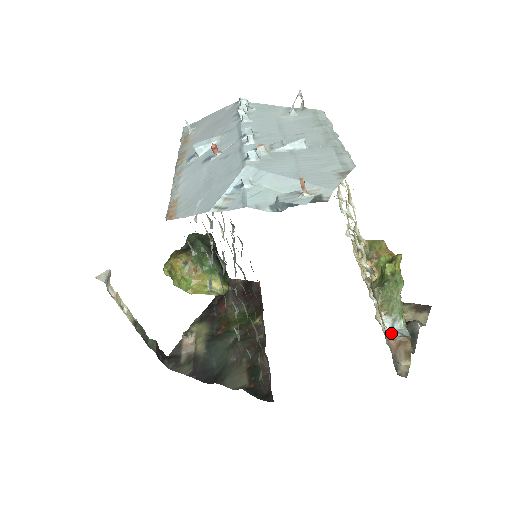
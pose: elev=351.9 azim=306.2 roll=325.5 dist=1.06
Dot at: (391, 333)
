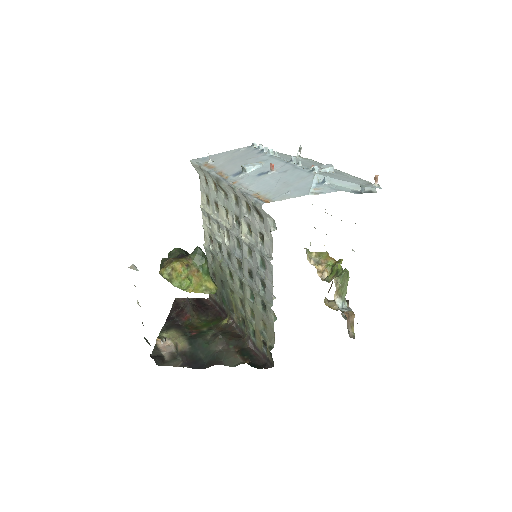
Dot at: (343, 309)
